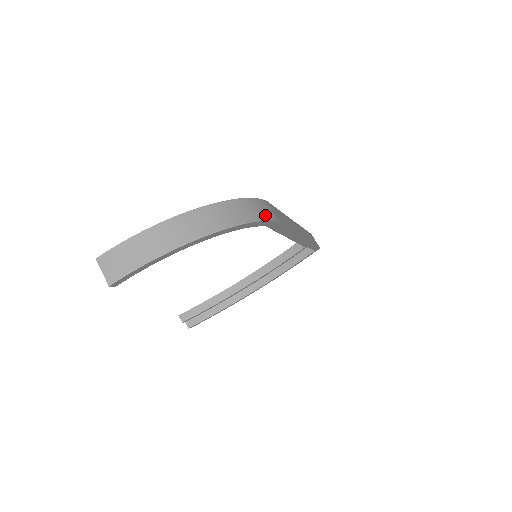
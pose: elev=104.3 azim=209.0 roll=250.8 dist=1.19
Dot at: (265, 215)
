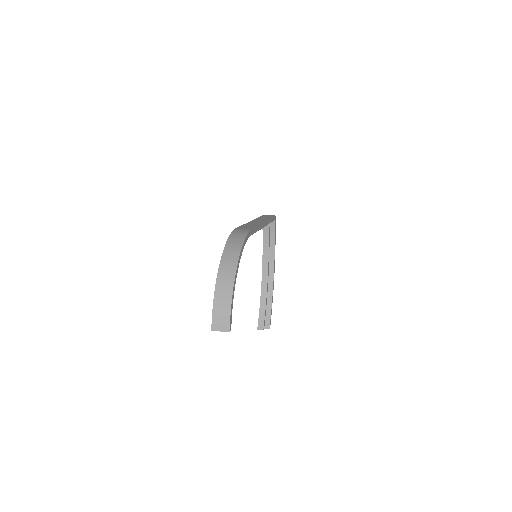
Dot at: (243, 235)
